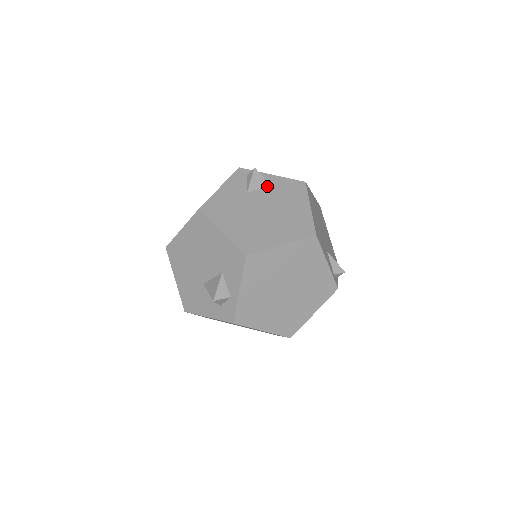
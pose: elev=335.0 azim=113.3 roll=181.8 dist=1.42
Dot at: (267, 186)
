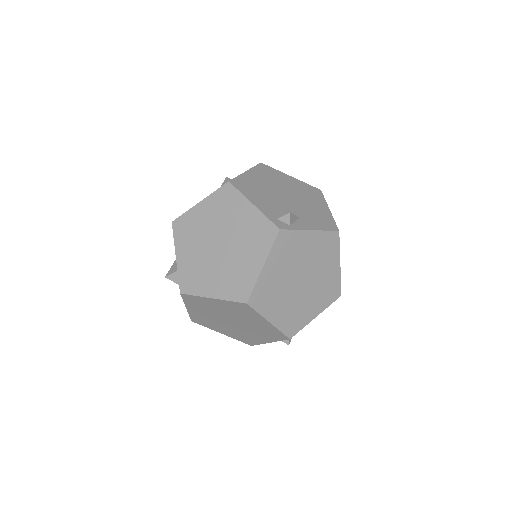
Dot at: occluded
